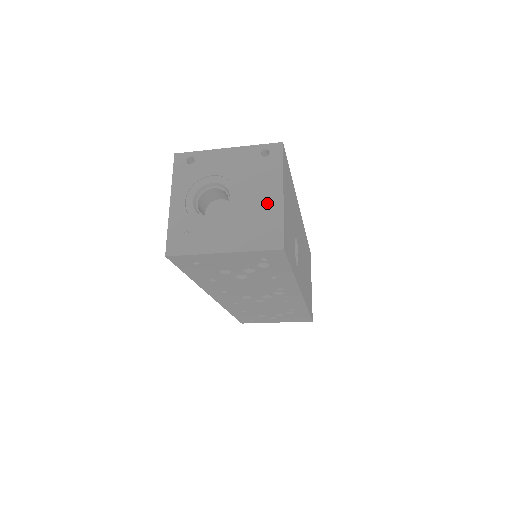
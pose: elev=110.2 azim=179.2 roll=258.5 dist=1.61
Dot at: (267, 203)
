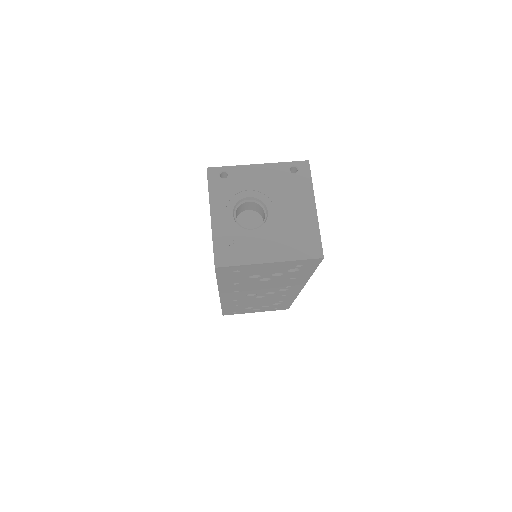
Dot at: (303, 216)
